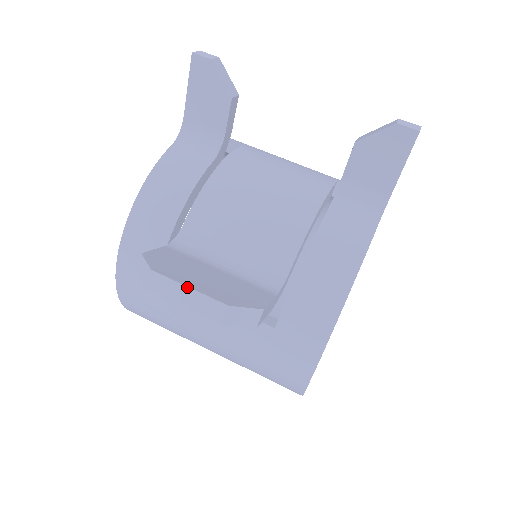
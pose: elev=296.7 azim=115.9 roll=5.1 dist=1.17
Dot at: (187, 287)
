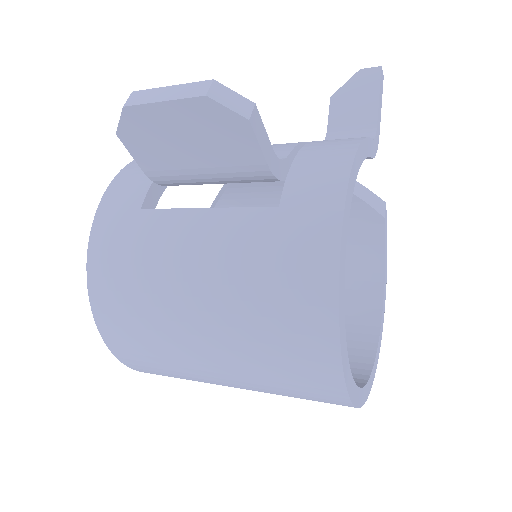
Dot at: (169, 86)
